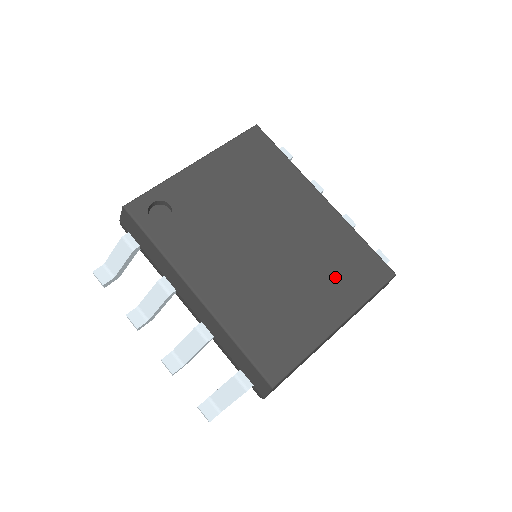
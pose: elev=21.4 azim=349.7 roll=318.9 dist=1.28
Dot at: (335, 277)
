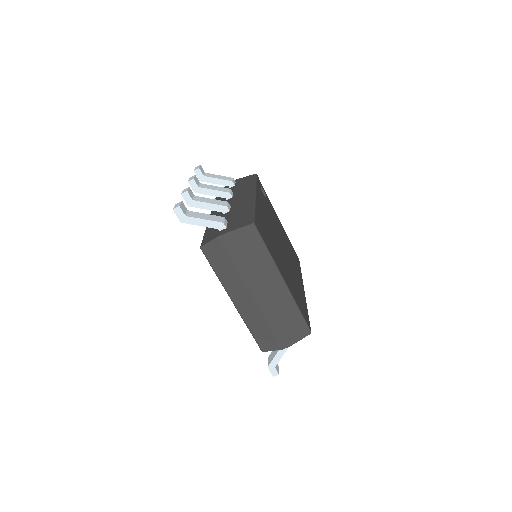
Dot at: (293, 286)
